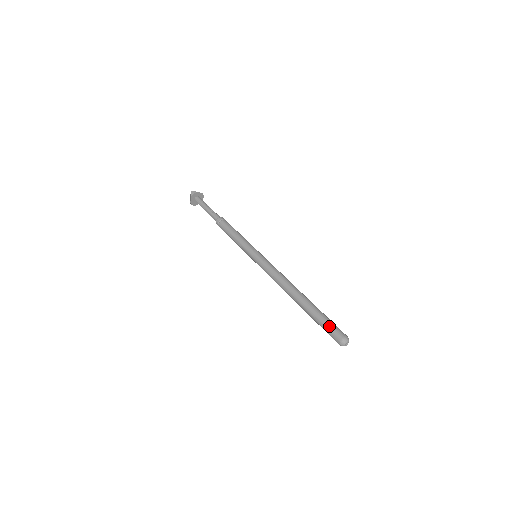
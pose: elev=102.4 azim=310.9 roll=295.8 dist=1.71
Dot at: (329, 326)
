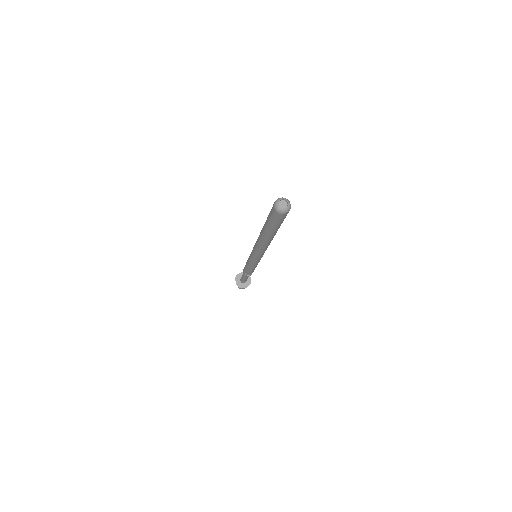
Dot at: occluded
